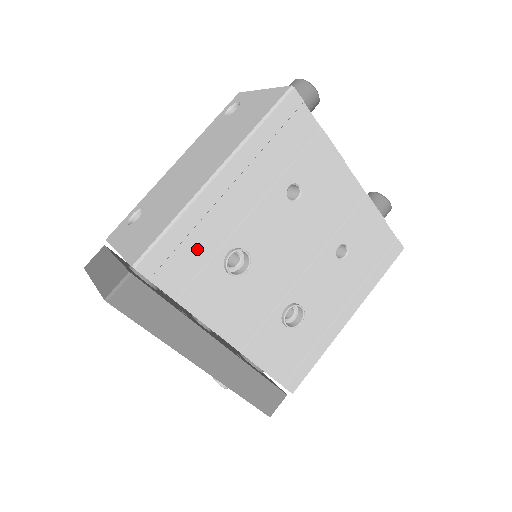
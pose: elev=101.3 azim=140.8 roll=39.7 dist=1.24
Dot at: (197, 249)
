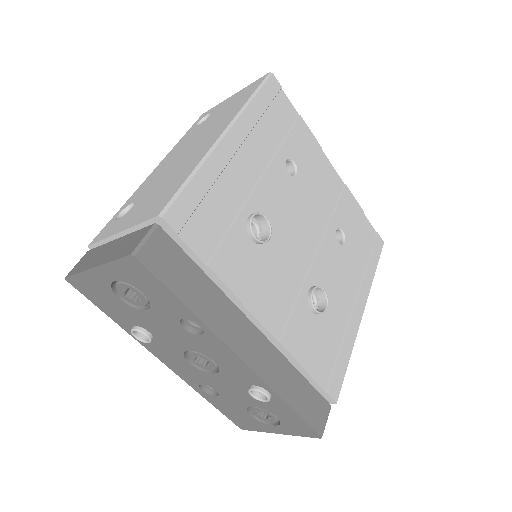
Dot at: (219, 208)
